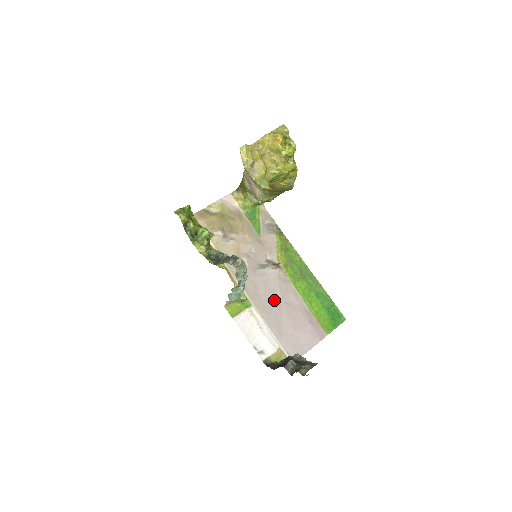
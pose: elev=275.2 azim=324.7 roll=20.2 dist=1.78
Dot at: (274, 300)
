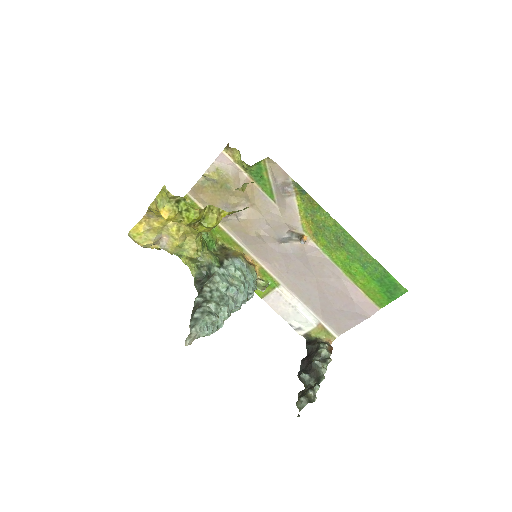
Dot at: (306, 276)
